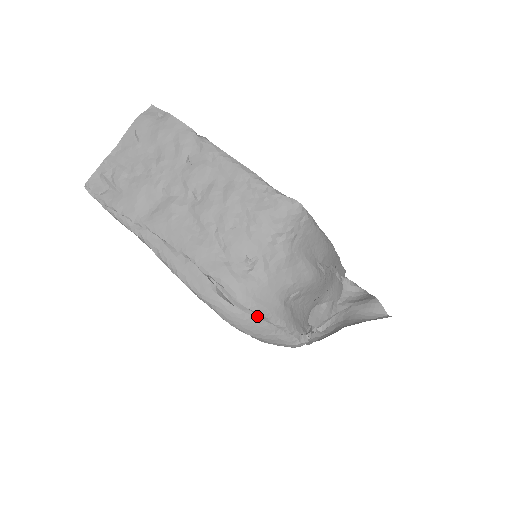
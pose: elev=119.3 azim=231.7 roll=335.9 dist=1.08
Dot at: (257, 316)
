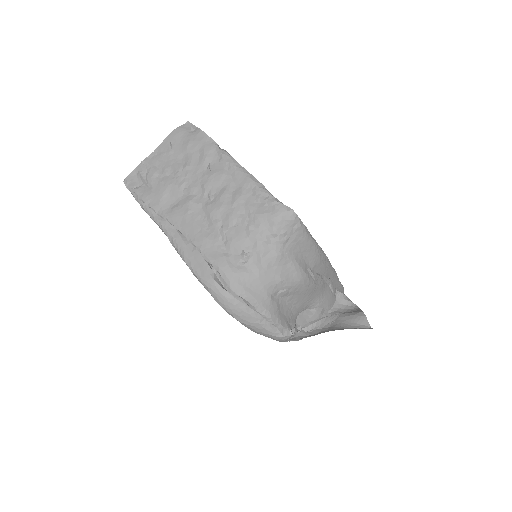
Dot at: (247, 305)
